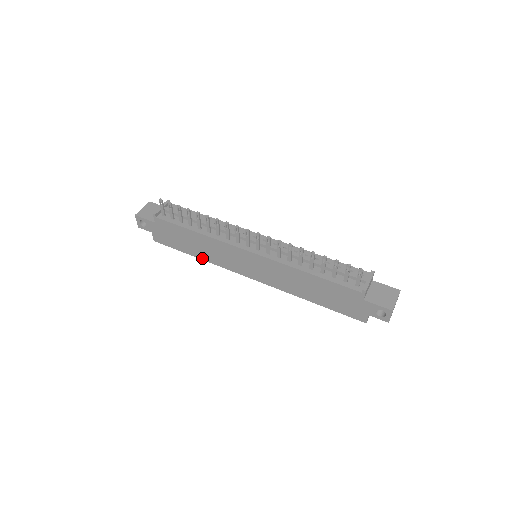
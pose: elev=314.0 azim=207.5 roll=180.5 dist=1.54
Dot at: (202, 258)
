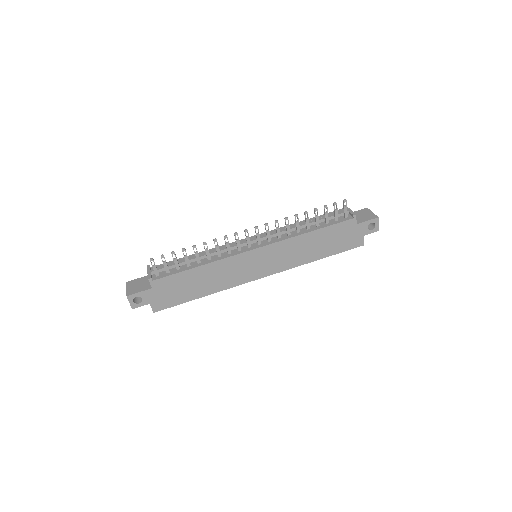
Dot at: (211, 292)
